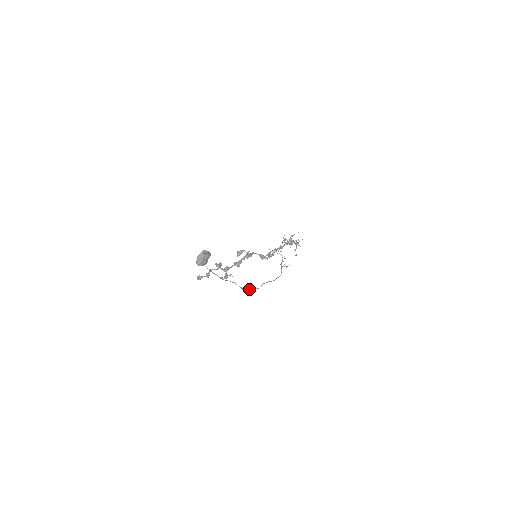
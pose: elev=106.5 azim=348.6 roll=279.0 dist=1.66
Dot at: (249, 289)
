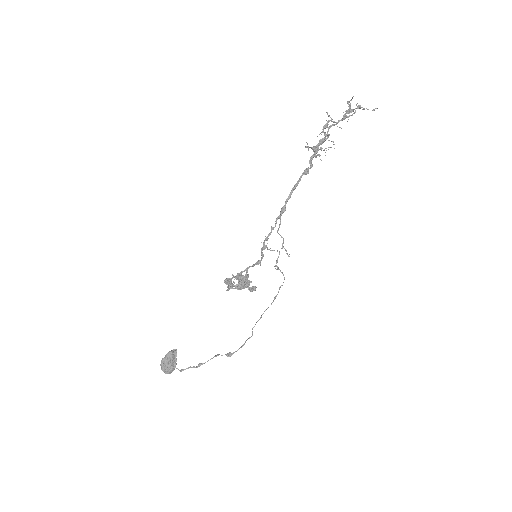
Dot at: (245, 341)
